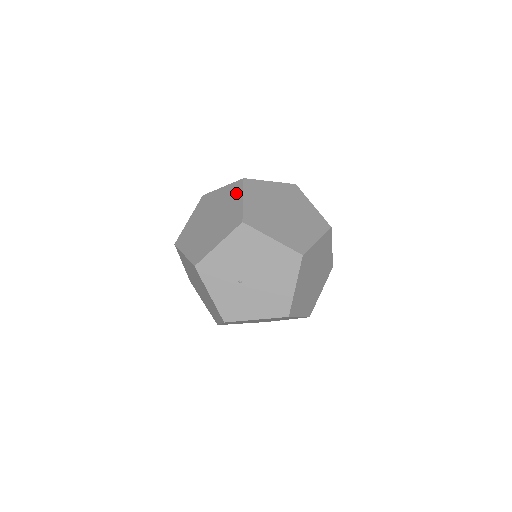
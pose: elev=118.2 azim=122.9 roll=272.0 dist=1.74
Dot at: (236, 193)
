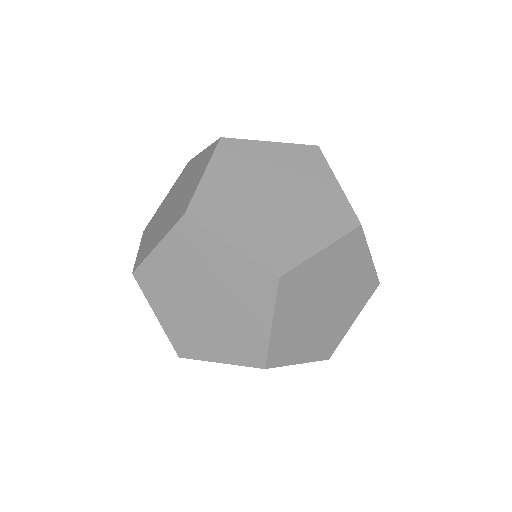
Dot at: (260, 299)
